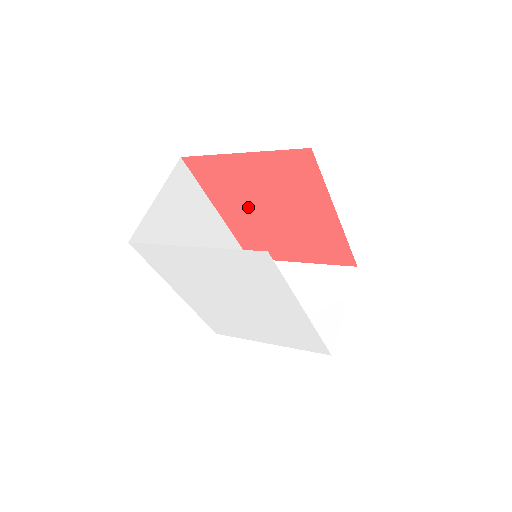
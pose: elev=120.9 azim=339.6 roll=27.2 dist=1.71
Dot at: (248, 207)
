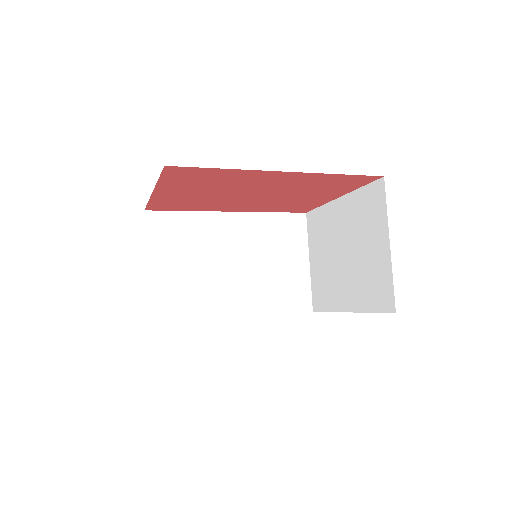
Dot at: (231, 201)
